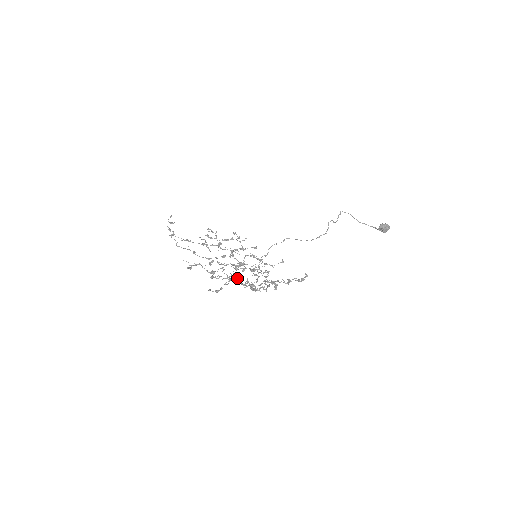
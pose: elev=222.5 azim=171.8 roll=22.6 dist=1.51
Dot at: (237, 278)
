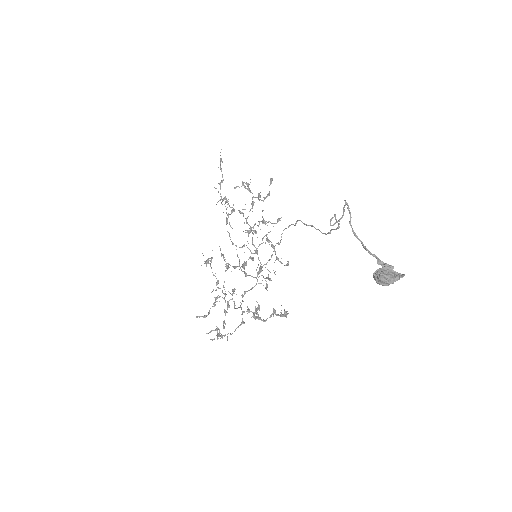
Dot at: occluded
